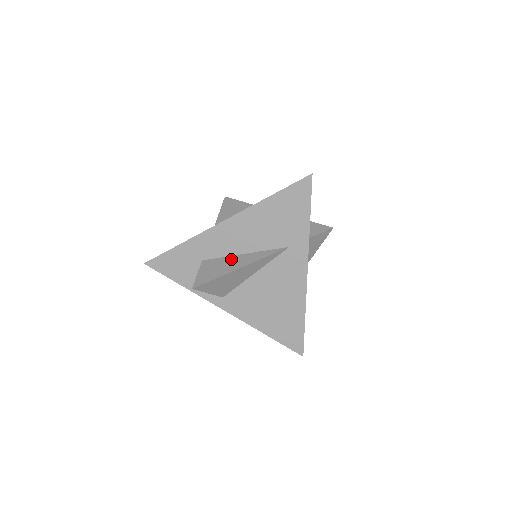
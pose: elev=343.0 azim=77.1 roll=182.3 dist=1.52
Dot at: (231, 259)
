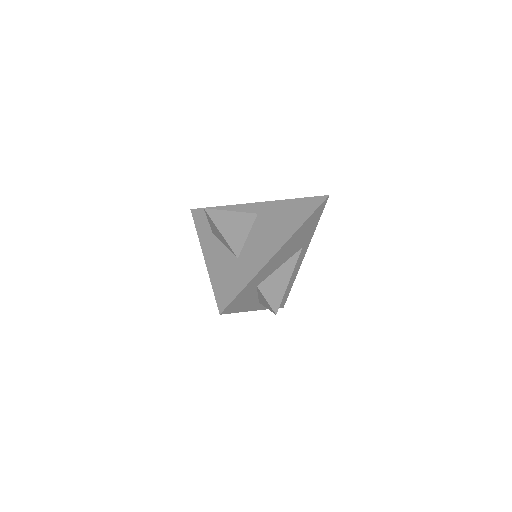
Dot at: (277, 275)
